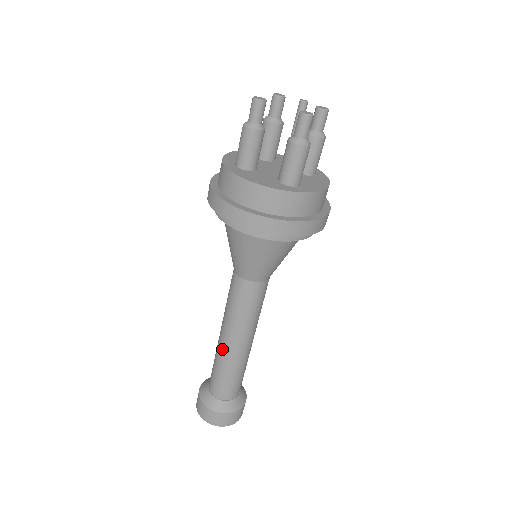
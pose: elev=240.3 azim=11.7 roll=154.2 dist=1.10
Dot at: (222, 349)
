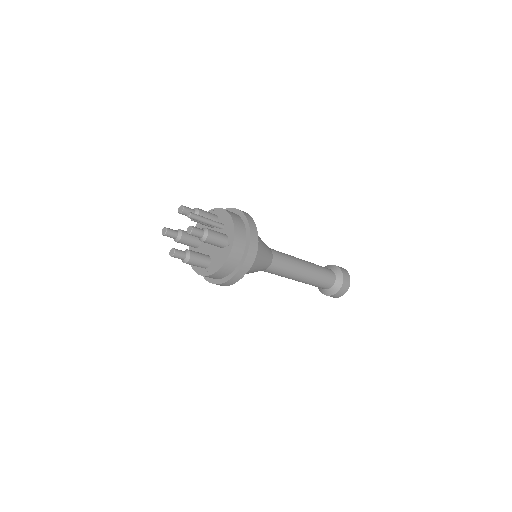
Dot at: occluded
